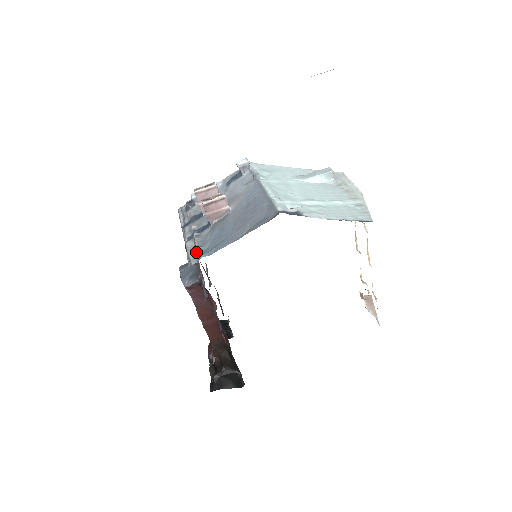
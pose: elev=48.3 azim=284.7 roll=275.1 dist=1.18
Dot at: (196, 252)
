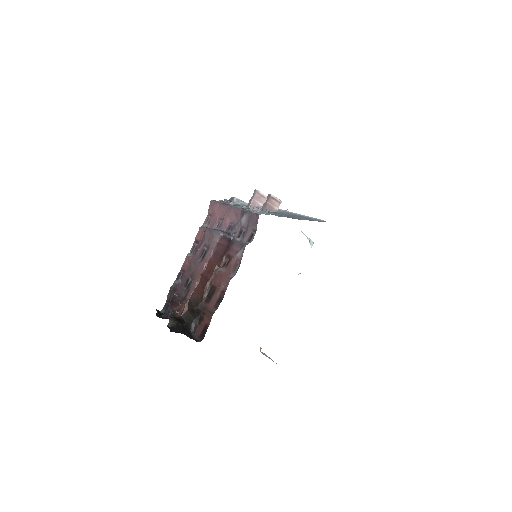
Dot at: (261, 213)
